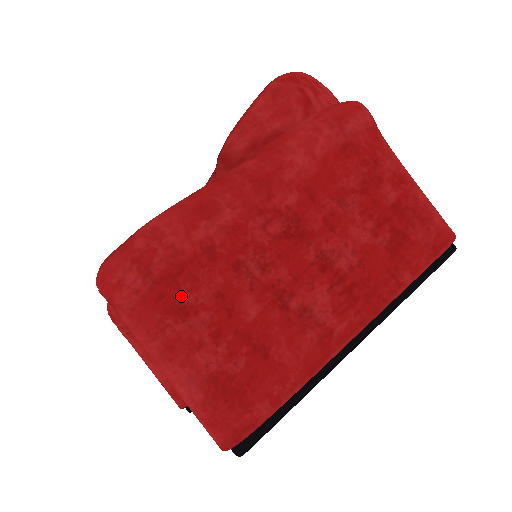
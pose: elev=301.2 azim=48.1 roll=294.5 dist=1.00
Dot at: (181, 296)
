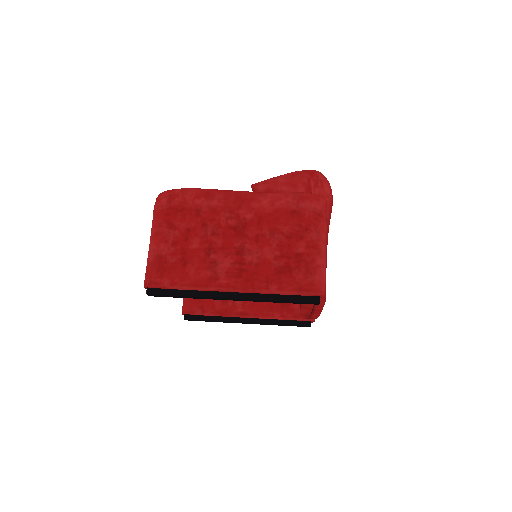
Dot at: (175, 220)
